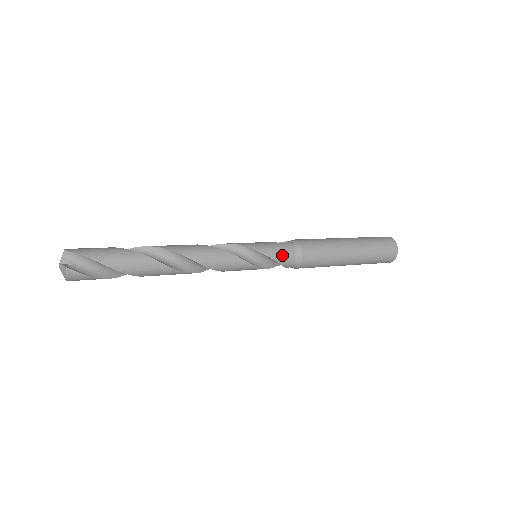
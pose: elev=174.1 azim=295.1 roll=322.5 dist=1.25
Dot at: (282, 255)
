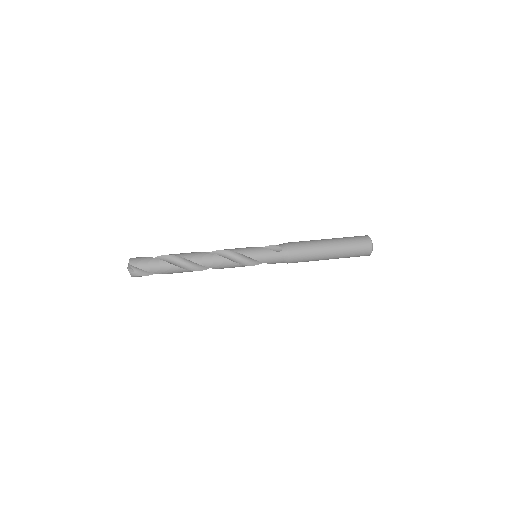
Dot at: (273, 261)
